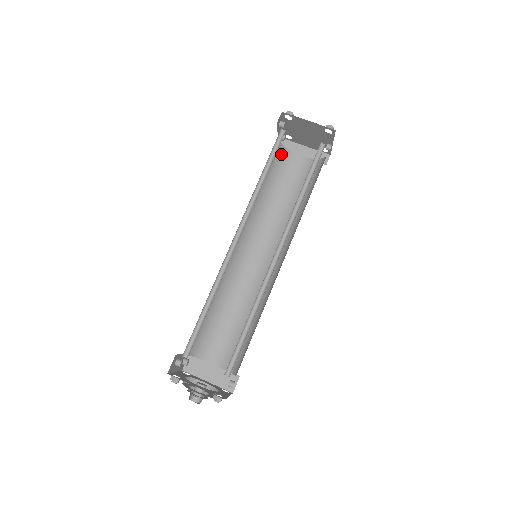
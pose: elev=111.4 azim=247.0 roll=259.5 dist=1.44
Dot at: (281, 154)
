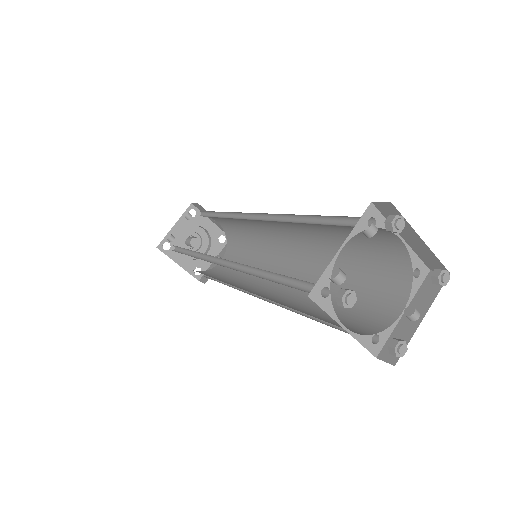
Dot at: occluded
